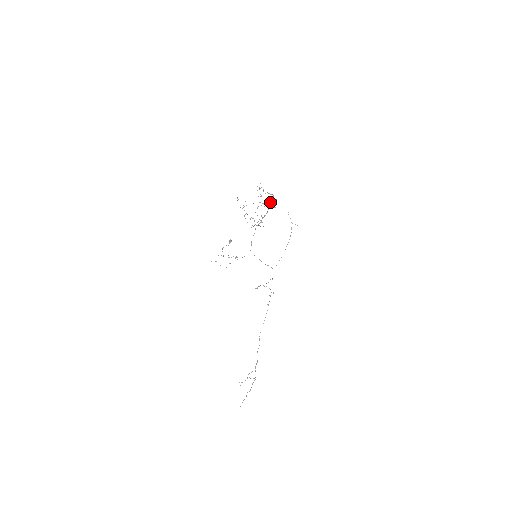
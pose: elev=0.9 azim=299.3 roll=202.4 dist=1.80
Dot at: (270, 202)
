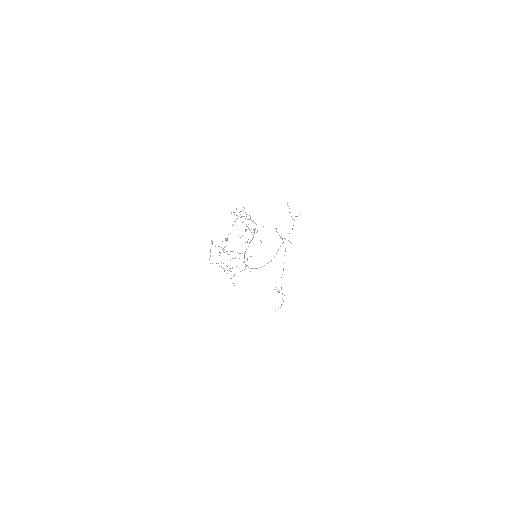
Dot at: occluded
